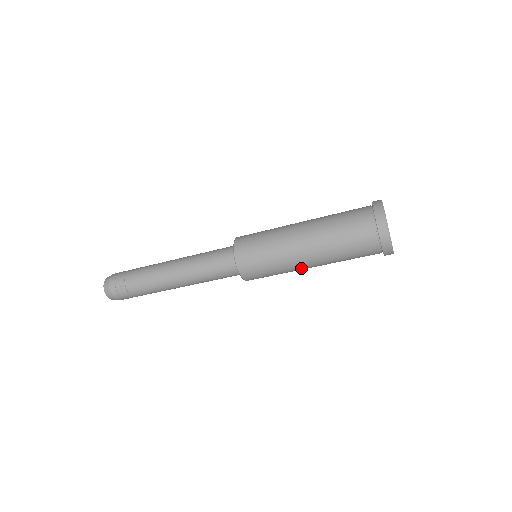
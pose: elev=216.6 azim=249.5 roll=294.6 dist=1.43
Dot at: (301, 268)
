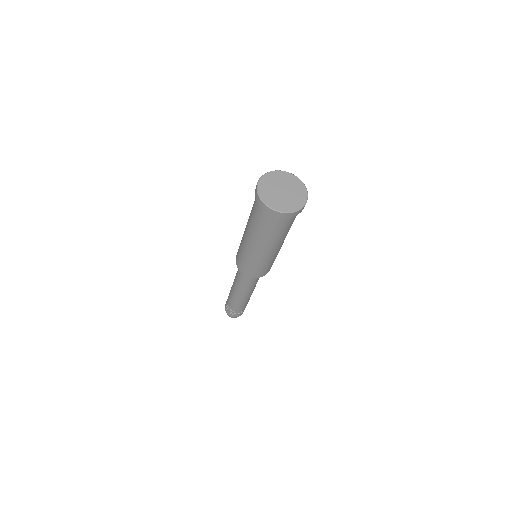
Dot at: (260, 254)
